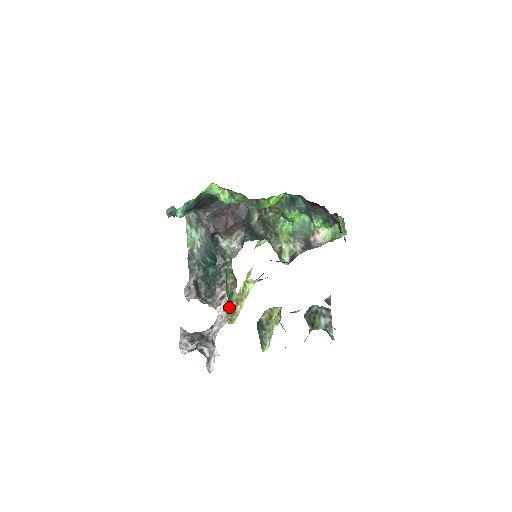
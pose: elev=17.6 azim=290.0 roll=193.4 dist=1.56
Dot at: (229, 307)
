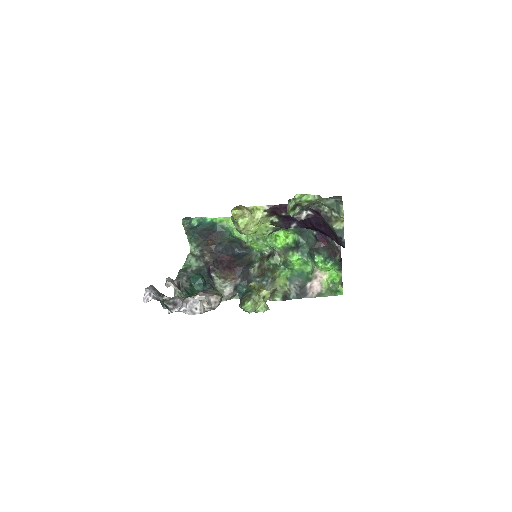
Dot at: (236, 206)
